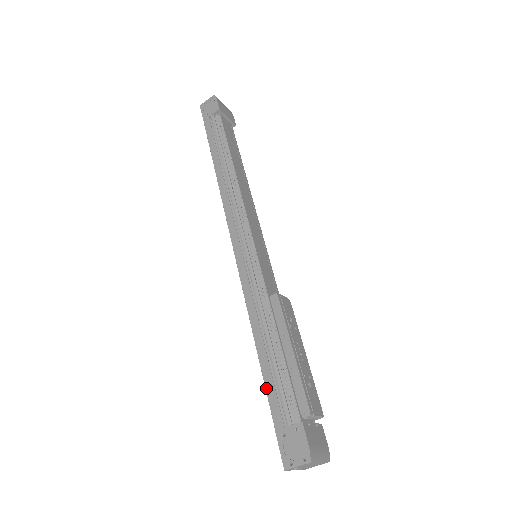
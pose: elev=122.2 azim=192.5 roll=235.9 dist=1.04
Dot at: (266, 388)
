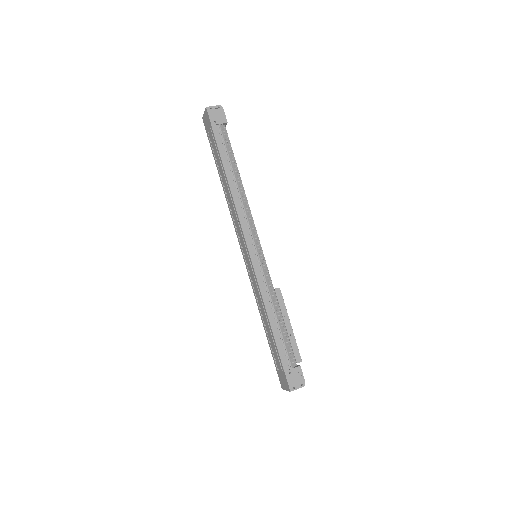
Dot at: (278, 347)
